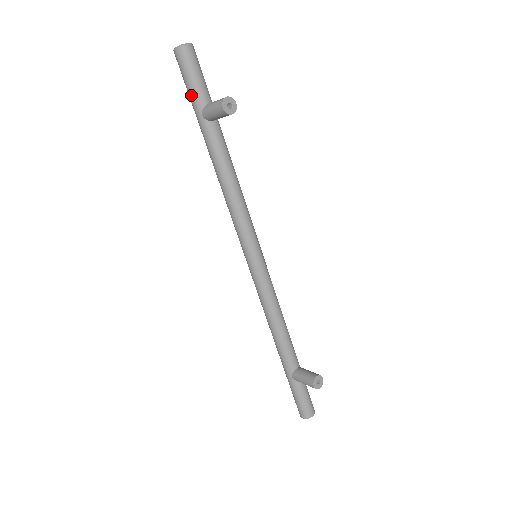
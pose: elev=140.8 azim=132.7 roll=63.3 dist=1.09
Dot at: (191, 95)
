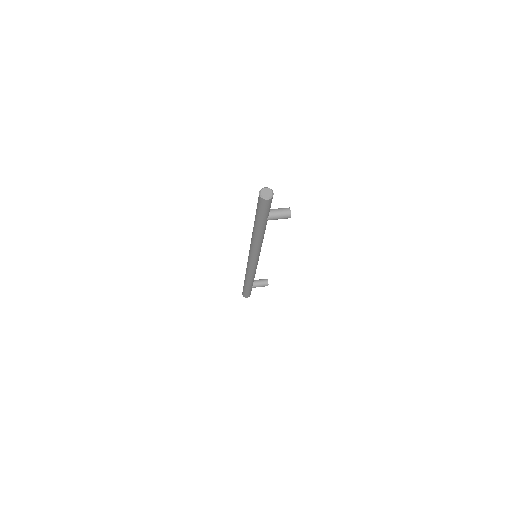
Dot at: (265, 215)
